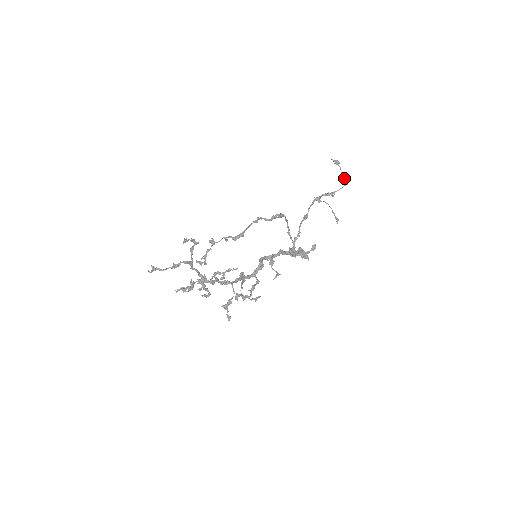
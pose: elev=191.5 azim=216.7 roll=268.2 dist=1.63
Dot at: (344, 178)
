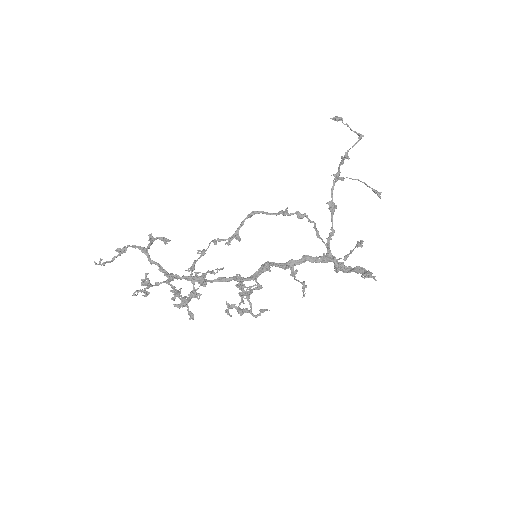
Dot at: (356, 132)
